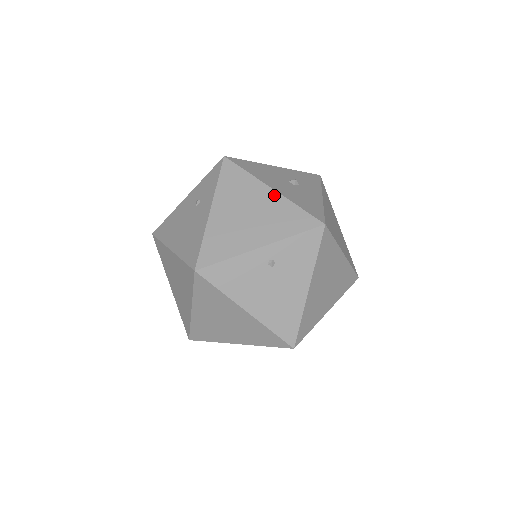
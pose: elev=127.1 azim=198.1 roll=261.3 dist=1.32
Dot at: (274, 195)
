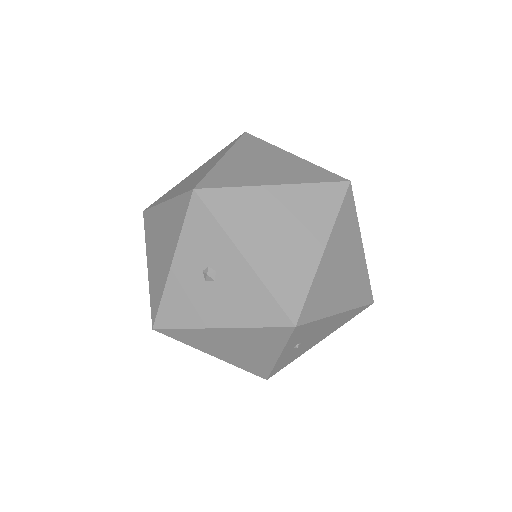
Dot at: (228, 331)
